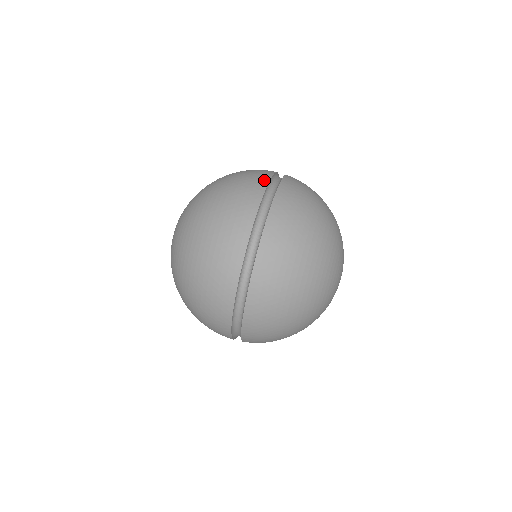
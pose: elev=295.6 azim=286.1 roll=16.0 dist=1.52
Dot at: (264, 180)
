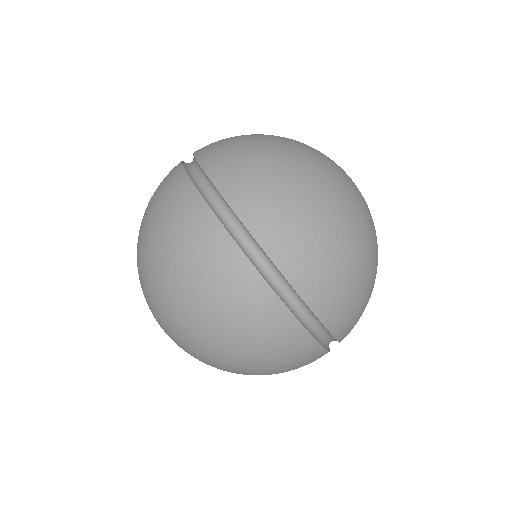
Dot at: (221, 237)
